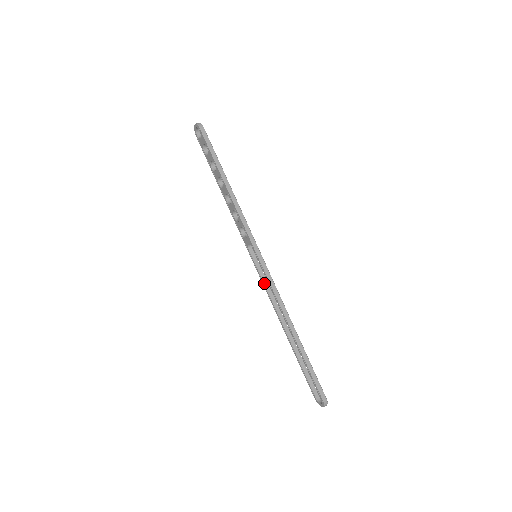
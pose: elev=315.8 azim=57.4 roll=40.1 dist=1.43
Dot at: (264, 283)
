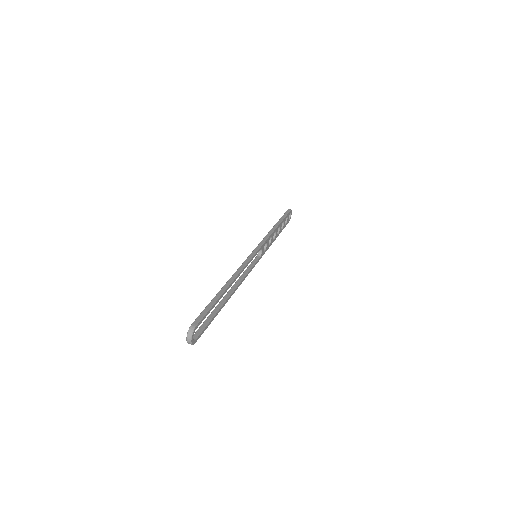
Dot at: (245, 271)
